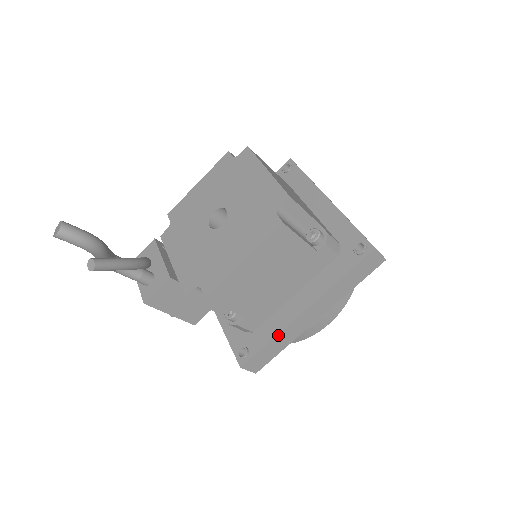
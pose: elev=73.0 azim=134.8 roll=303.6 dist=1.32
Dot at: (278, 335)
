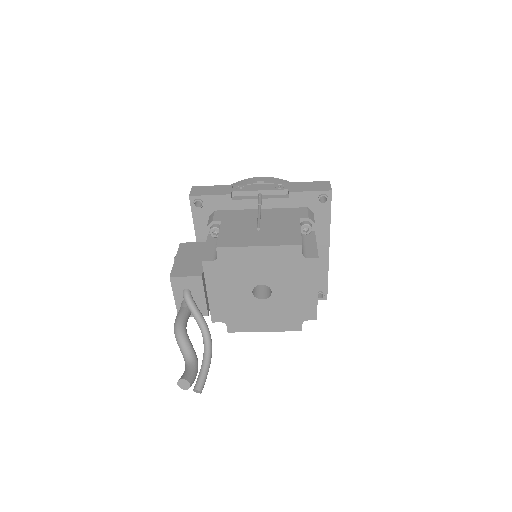
Dot at: occluded
